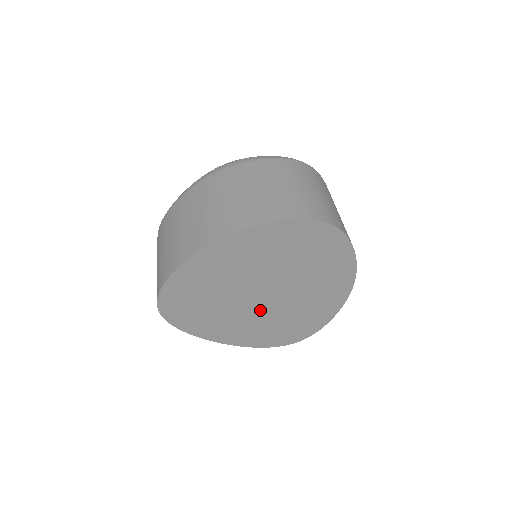
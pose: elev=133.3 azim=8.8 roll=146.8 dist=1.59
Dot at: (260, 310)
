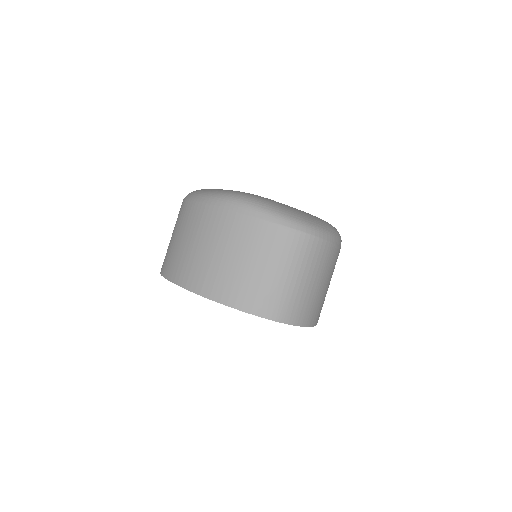
Dot at: occluded
